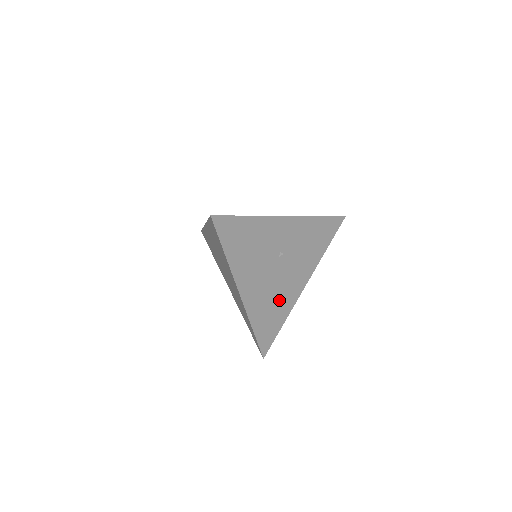
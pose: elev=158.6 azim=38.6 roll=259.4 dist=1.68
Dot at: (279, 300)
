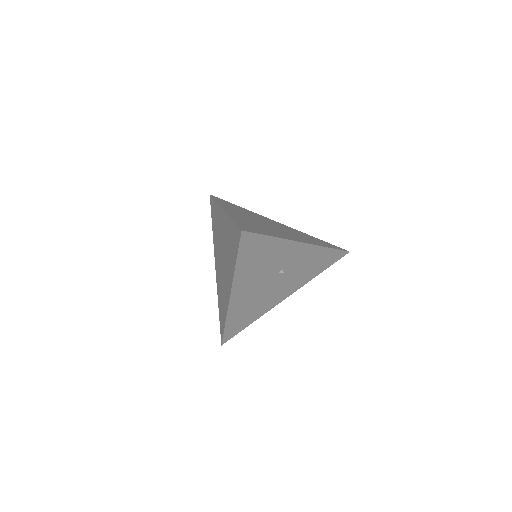
Dot at: (259, 305)
